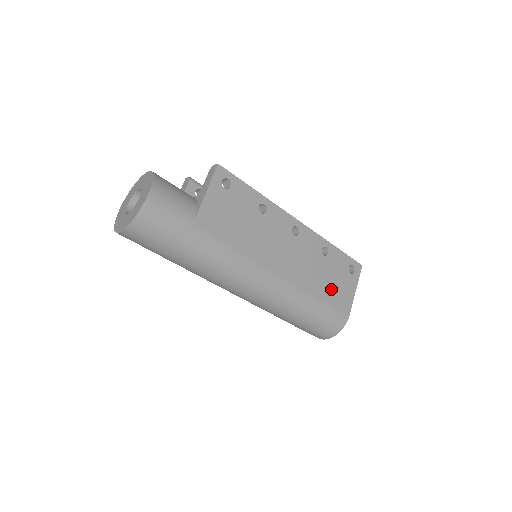
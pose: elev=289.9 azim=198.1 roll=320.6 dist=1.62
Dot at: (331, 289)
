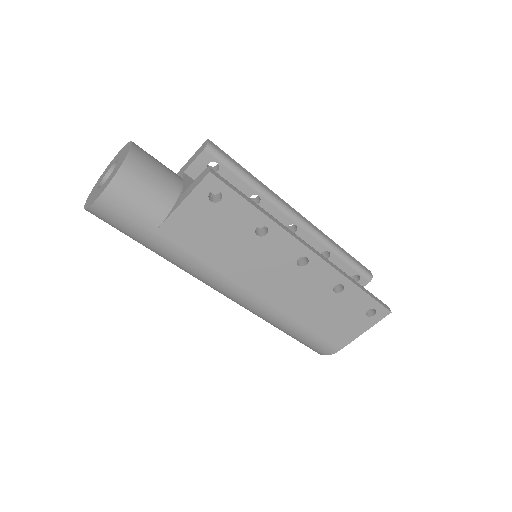
Dot at: (327, 323)
